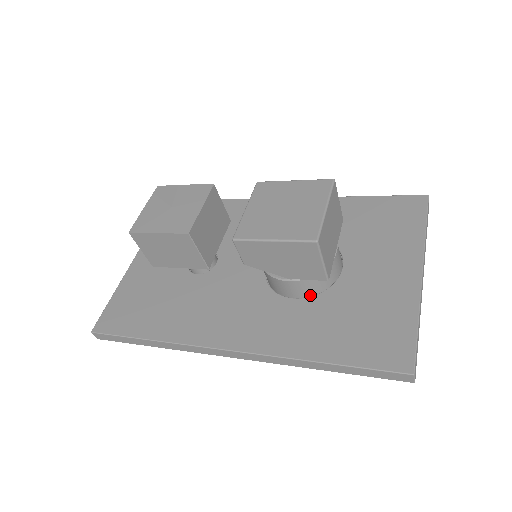
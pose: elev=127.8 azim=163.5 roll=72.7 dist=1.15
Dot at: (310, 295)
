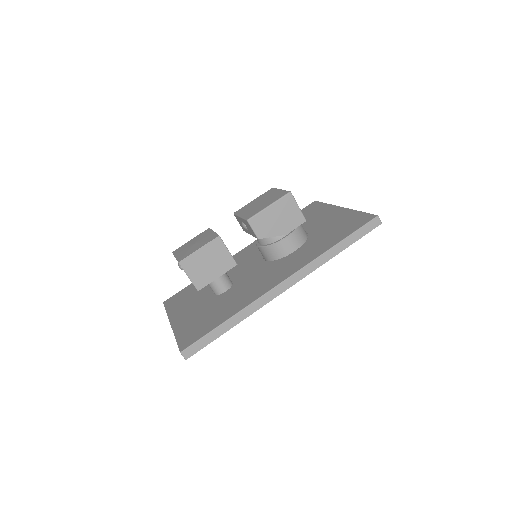
Dot at: (302, 245)
